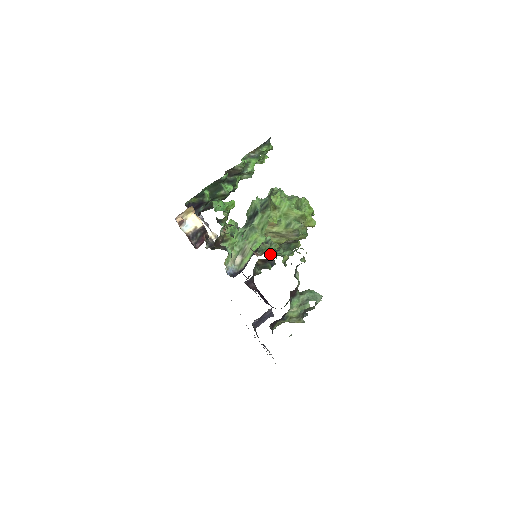
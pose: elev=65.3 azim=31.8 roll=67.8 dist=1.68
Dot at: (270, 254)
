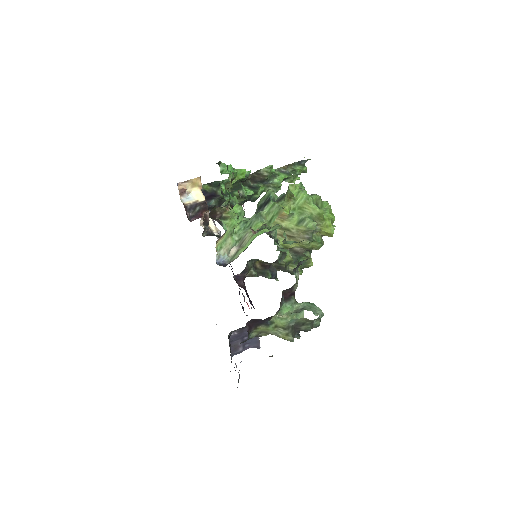
Dot at: (274, 264)
